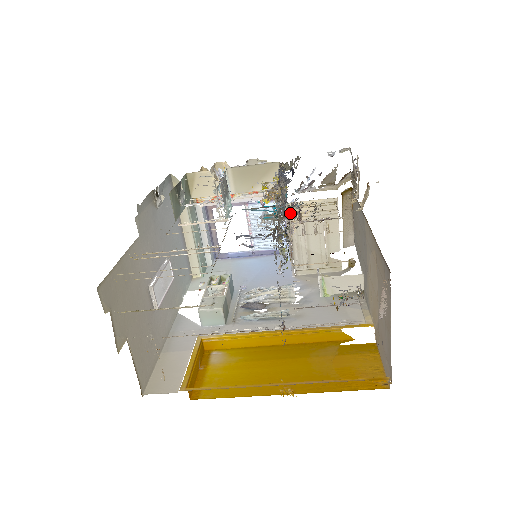
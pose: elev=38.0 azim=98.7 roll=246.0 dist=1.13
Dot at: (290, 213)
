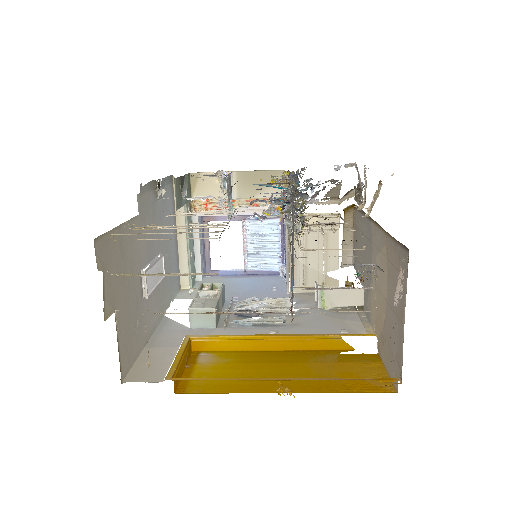
Dot at: occluded
